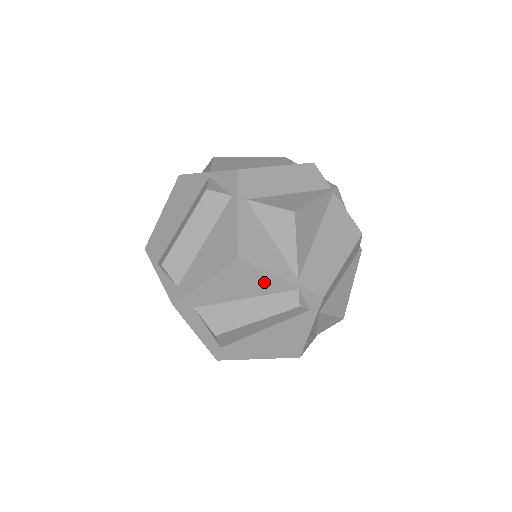
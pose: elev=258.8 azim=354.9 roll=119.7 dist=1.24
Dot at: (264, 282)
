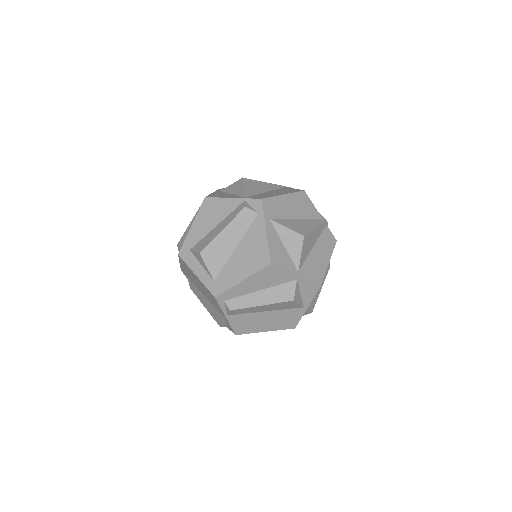
Dot at: (224, 207)
